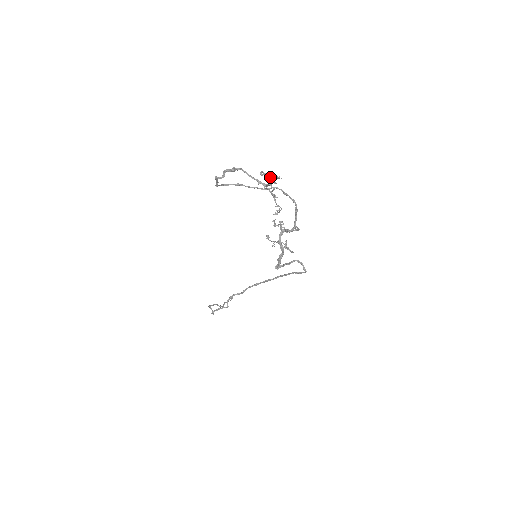
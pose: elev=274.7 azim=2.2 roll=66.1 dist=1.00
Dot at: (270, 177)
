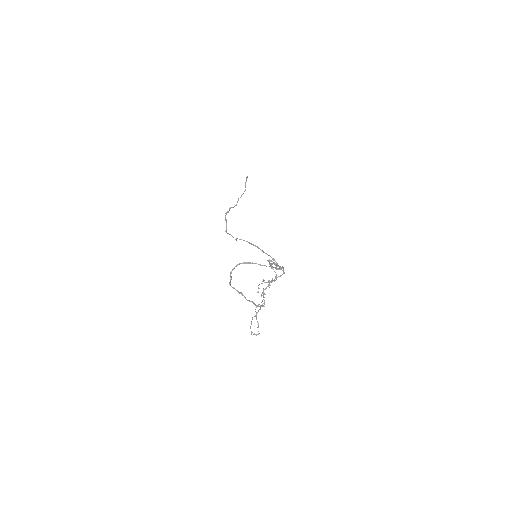
Dot at: occluded
